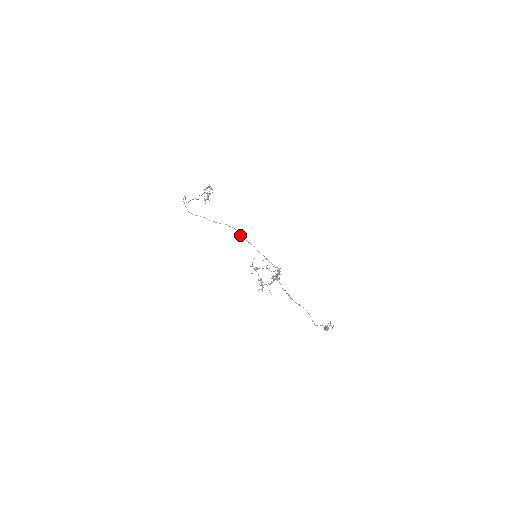
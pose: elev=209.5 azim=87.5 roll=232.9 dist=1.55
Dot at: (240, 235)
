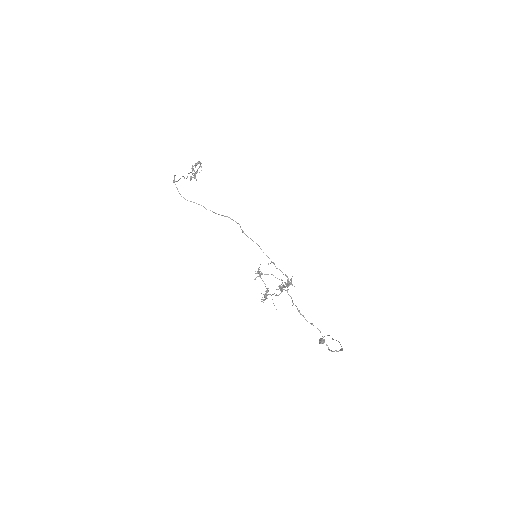
Dot at: (243, 231)
